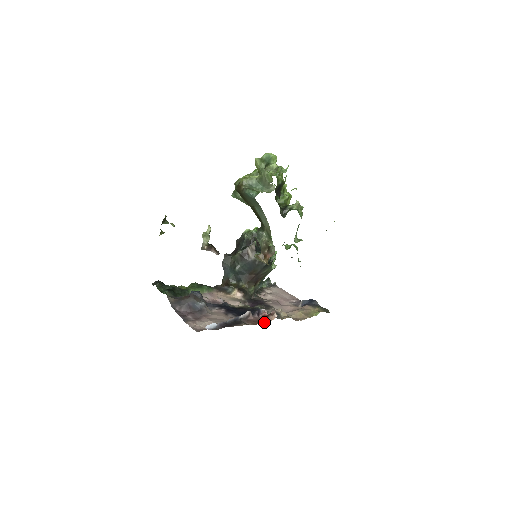
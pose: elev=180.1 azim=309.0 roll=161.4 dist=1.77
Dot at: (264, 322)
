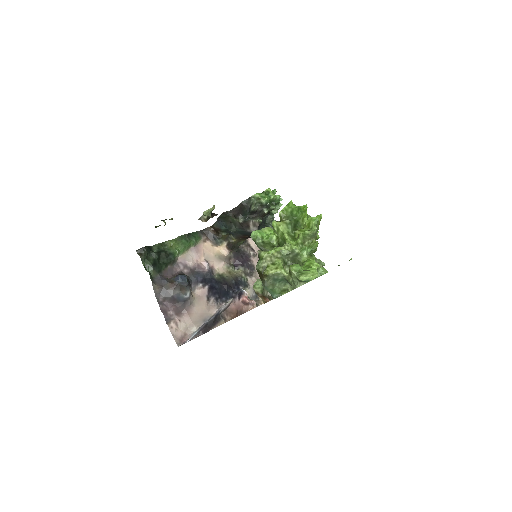
Dot at: (242, 311)
